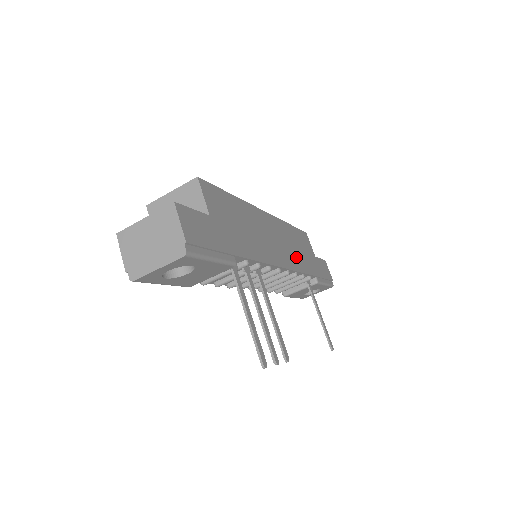
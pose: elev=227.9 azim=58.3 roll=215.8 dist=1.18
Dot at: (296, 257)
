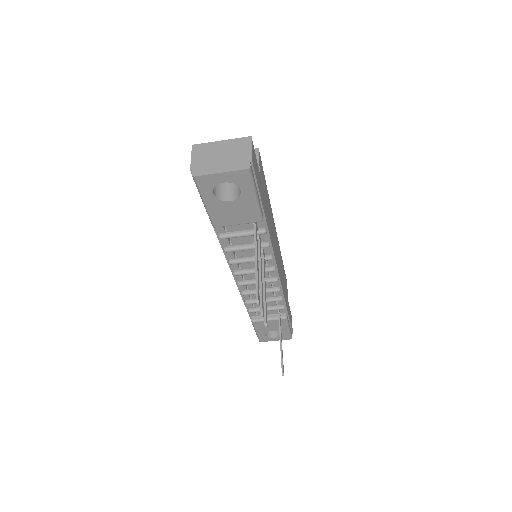
Dot at: (282, 280)
